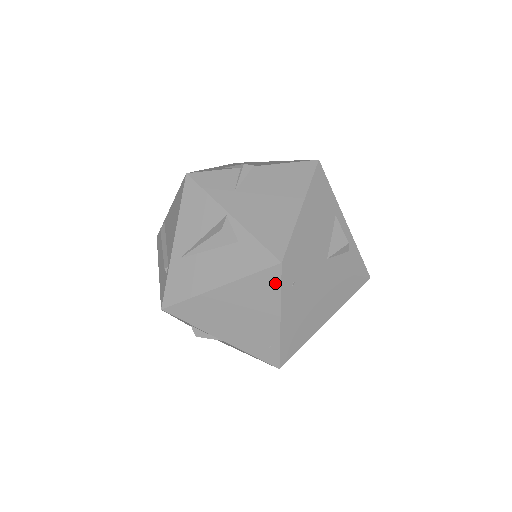
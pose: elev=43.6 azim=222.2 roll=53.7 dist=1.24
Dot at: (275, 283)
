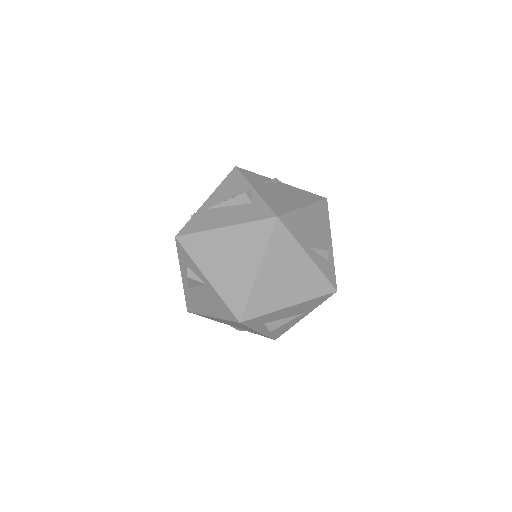
Dot at: (266, 233)
